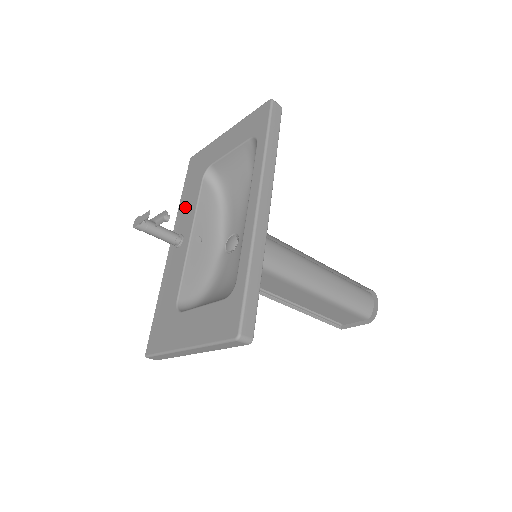
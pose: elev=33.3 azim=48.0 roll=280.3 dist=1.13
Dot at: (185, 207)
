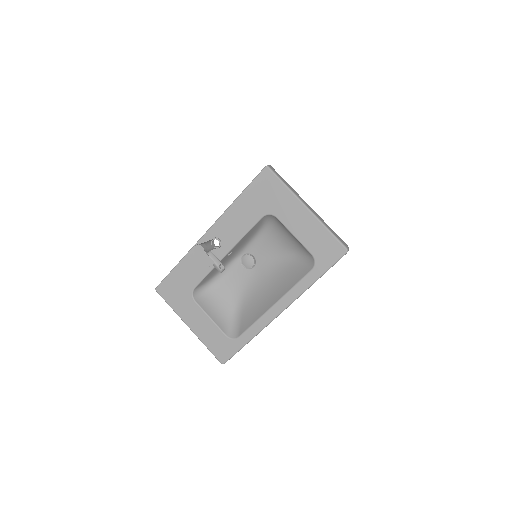
Dot at: (235, 218)
